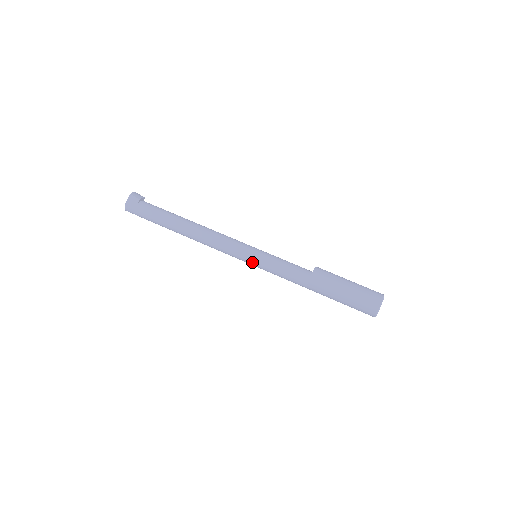
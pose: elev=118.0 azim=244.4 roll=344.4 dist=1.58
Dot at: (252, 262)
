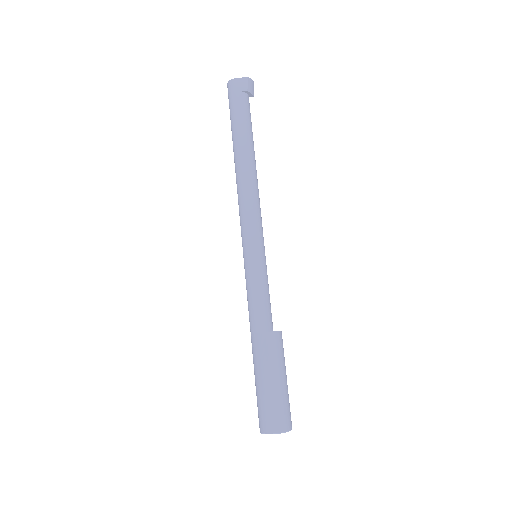
Dot at: (246, 255)
